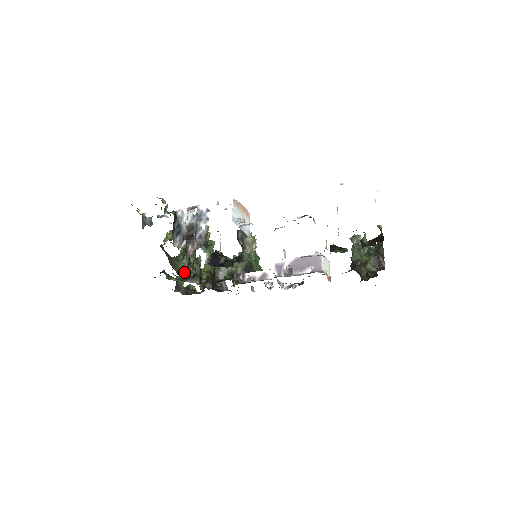
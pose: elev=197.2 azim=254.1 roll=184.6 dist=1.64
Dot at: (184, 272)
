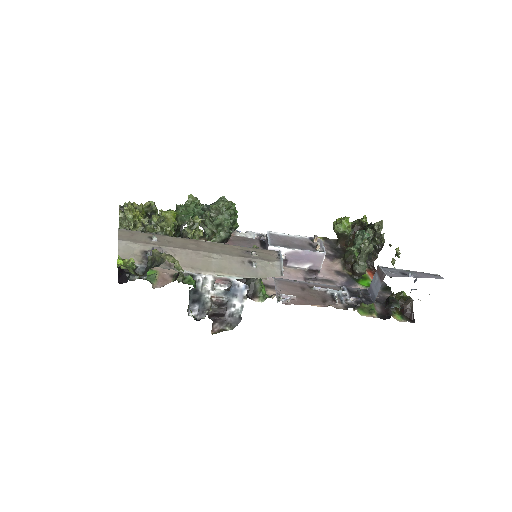
Dot at: occluded
